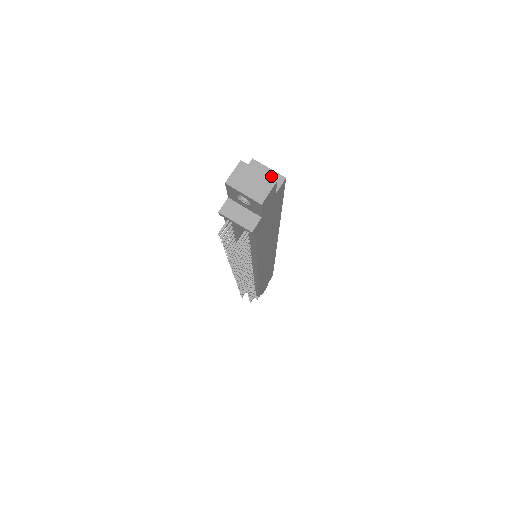
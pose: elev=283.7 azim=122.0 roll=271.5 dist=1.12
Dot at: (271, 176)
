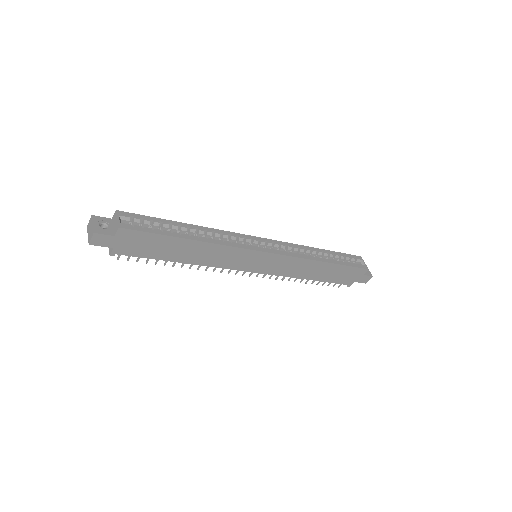
Dot at: (116, 224)
